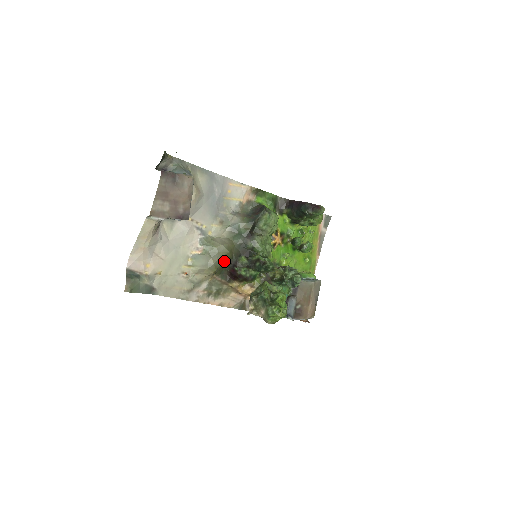
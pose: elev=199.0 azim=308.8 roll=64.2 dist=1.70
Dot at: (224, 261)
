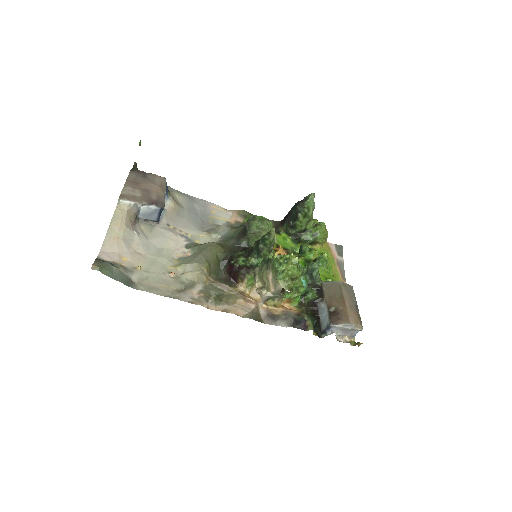
Dot at: (217, 258)
